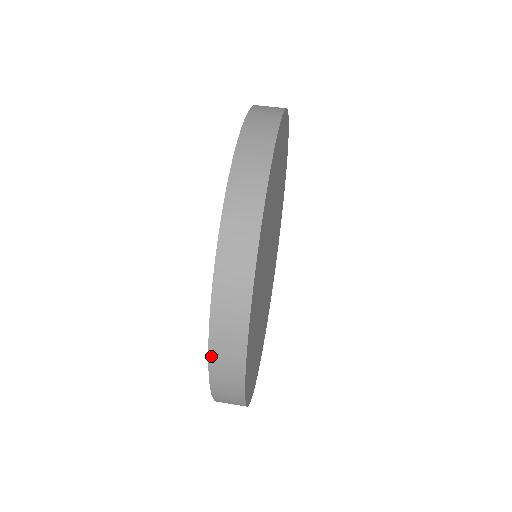
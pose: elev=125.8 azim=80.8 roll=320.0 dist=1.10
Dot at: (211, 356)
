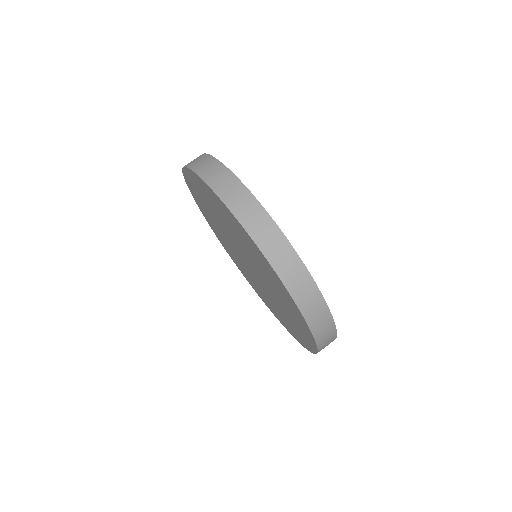
Dot at: (319, 346)
